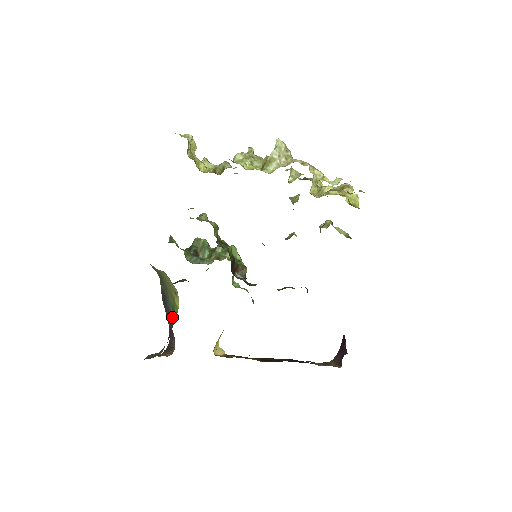
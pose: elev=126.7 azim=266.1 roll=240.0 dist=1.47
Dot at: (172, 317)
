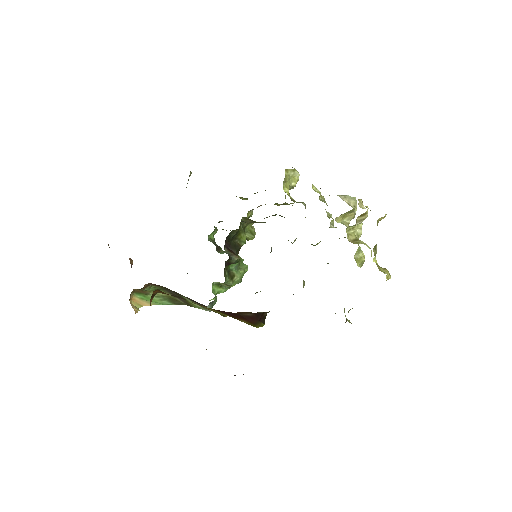
Dot at: occluded
